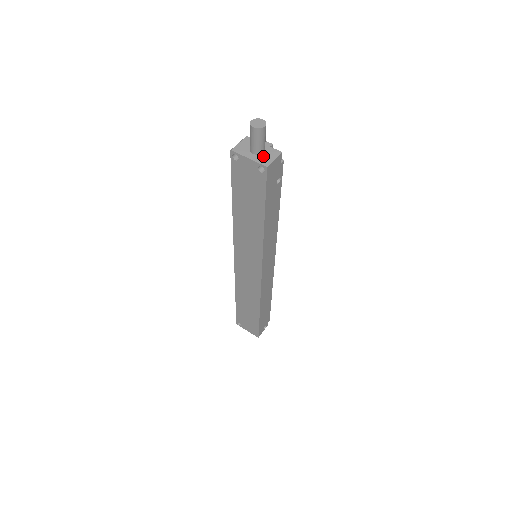
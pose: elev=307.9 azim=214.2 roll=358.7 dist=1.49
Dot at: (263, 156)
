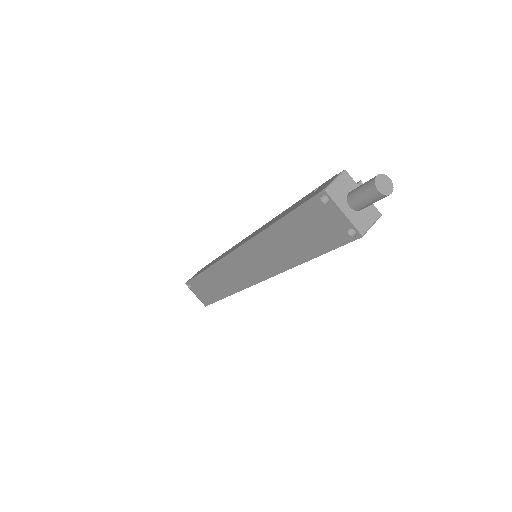
Dot at: (361, 215)
